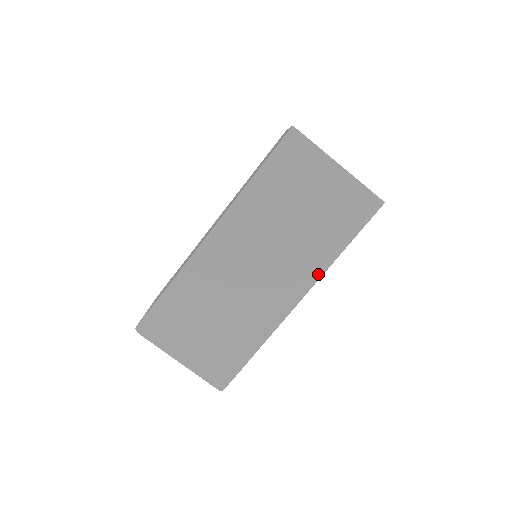
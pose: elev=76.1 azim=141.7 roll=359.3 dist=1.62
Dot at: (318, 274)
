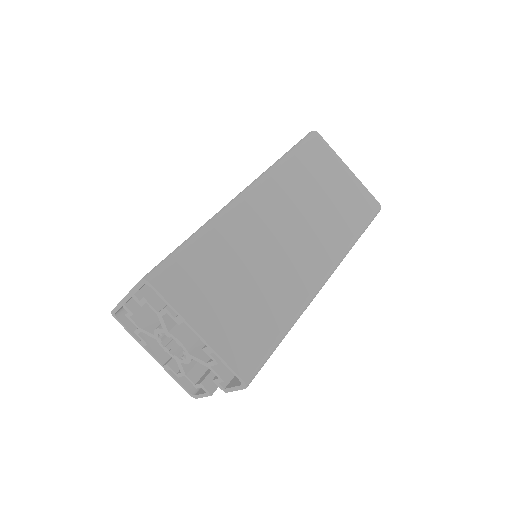
Dot at: (263, 173)
